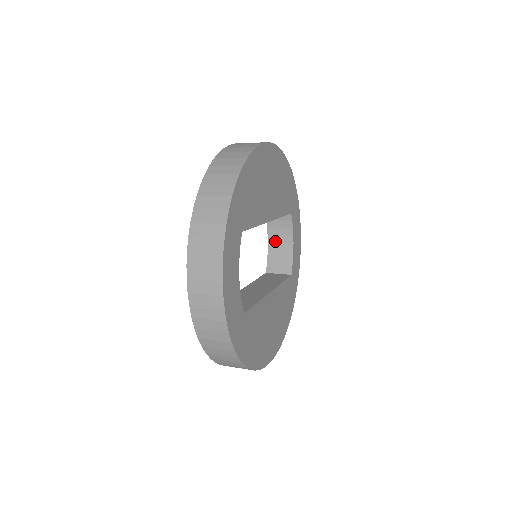
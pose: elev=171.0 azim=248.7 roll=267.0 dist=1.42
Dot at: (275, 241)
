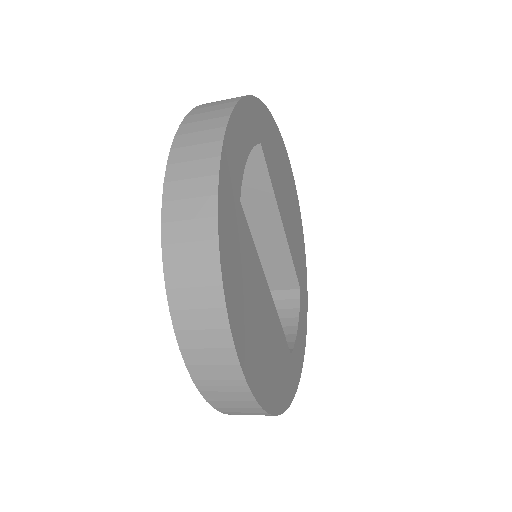
Dot at: occluded
